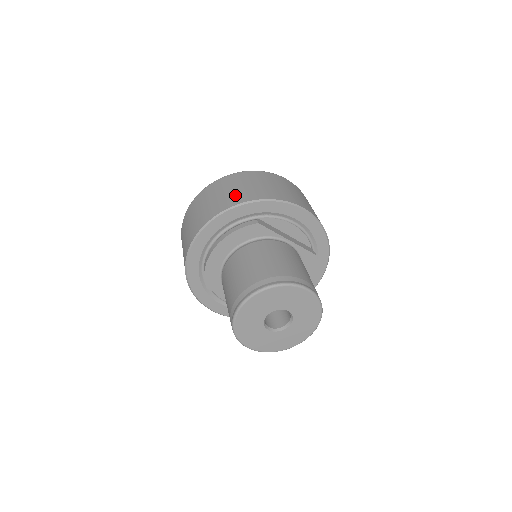
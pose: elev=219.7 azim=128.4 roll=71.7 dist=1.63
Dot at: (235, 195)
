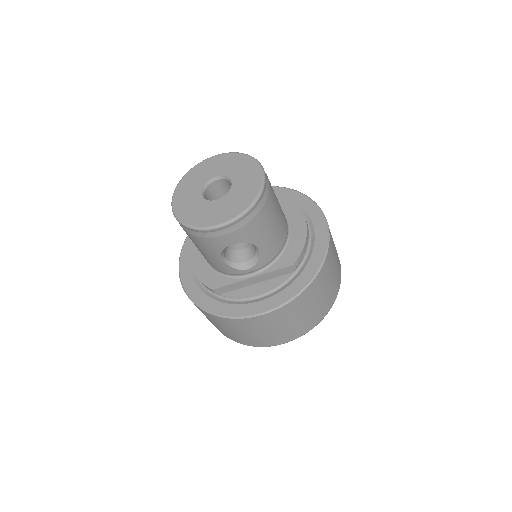
Dot at: occluded
